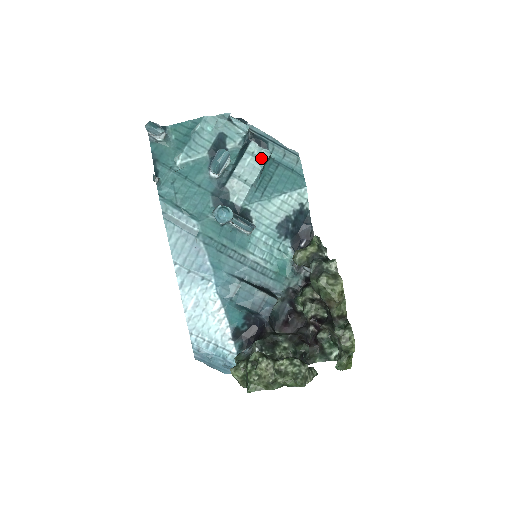
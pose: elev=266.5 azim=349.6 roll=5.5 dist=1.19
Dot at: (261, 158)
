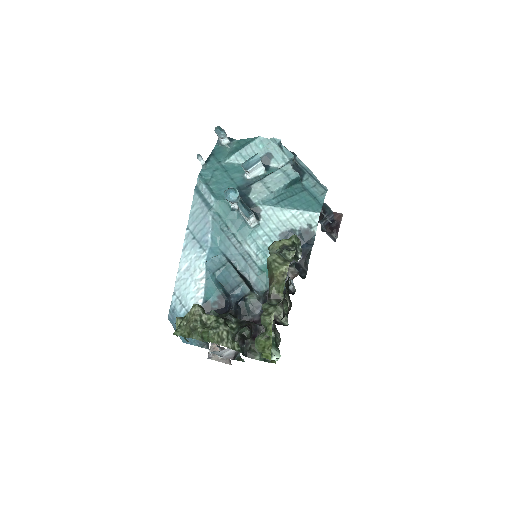
Dot at: (289, 176)
